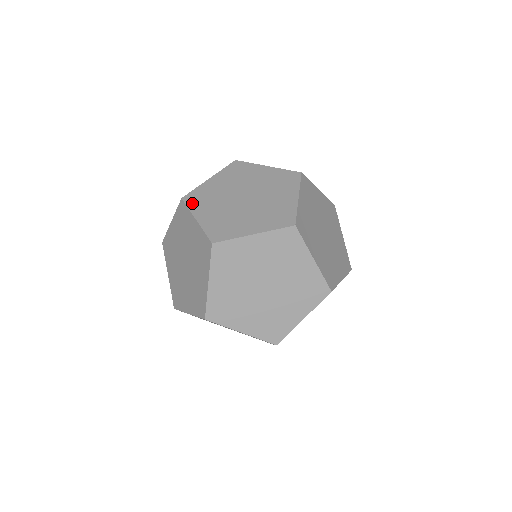
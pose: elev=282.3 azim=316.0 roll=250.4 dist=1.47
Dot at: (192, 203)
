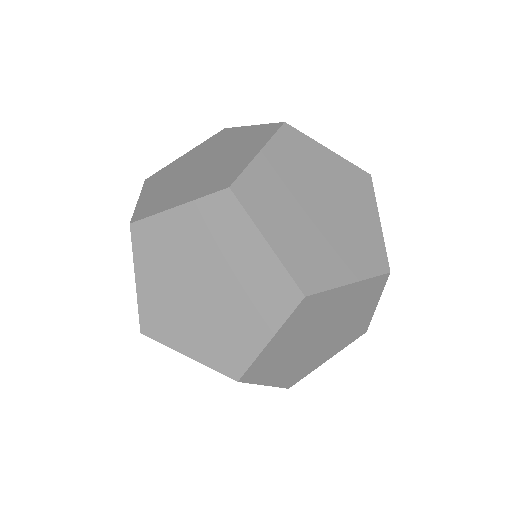
Dot at: occluded
